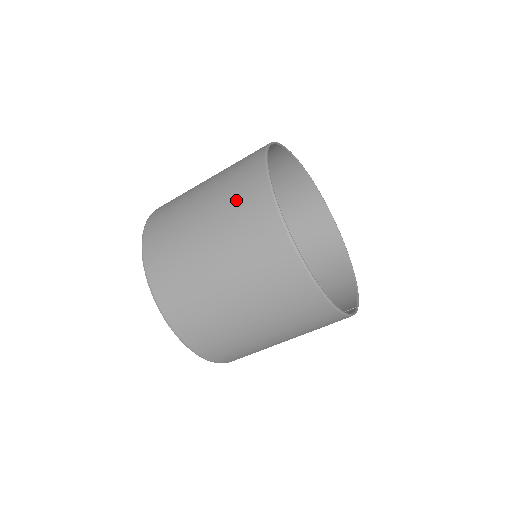
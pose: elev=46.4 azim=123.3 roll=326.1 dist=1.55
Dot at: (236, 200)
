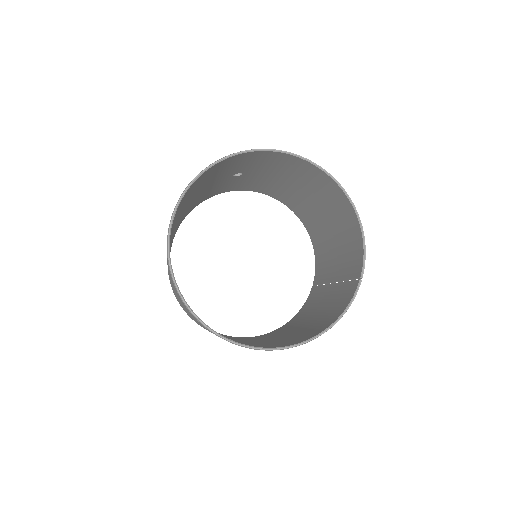
Dot at: (183, 305)
